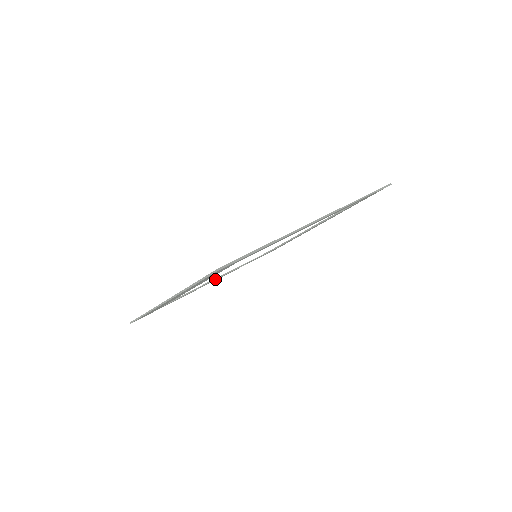
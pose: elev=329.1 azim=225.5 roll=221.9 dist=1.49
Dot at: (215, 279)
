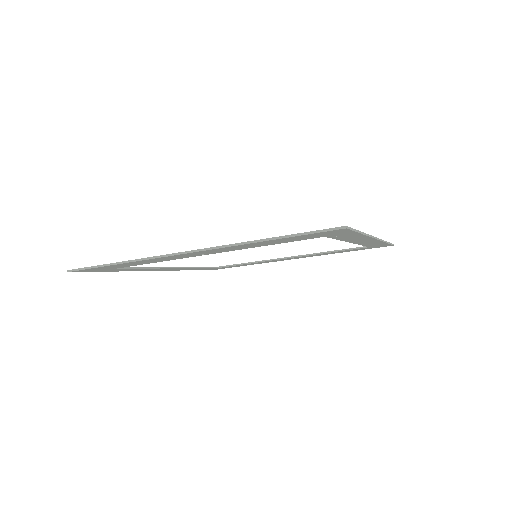
Dot at: (172, 267)
